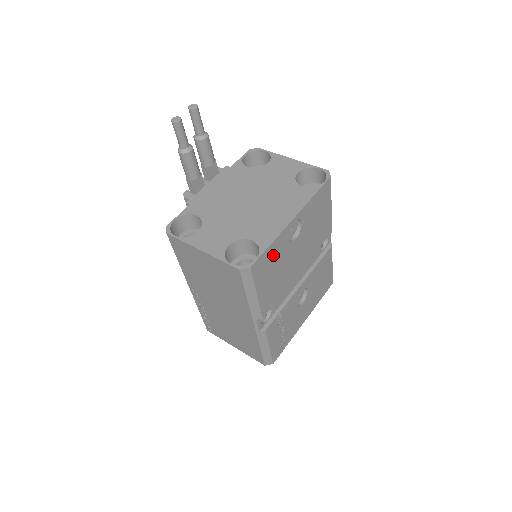
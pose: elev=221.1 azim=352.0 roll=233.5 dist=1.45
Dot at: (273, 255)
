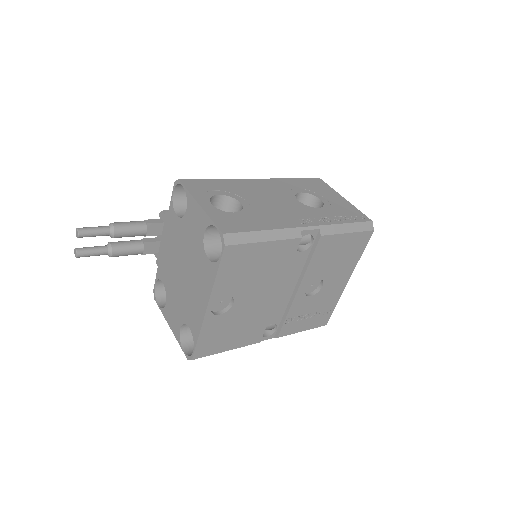
Dot at: (213, 333)
